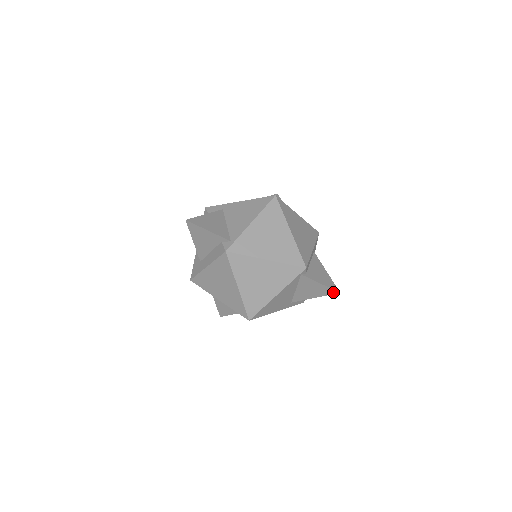
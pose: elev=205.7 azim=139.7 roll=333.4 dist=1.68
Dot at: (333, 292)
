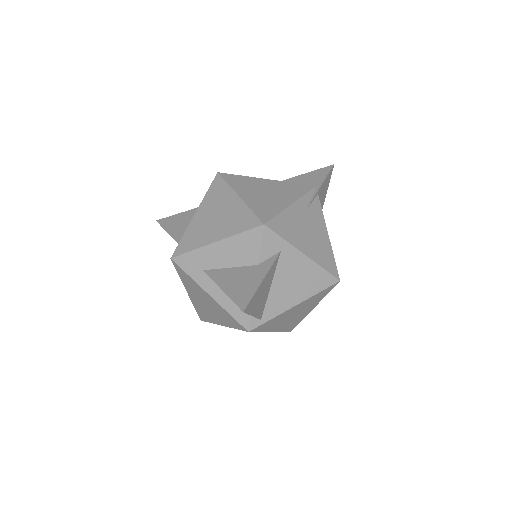
Dot at: occluded
